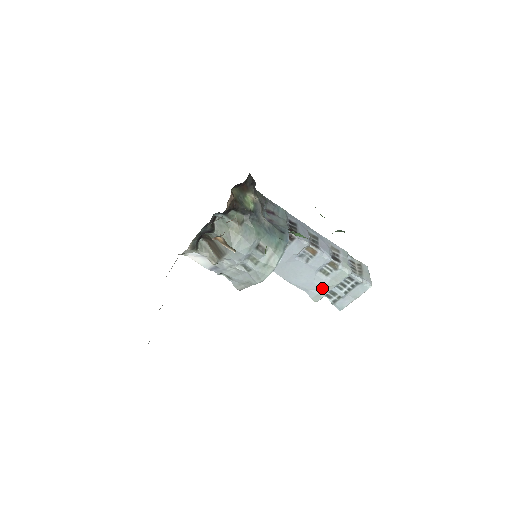
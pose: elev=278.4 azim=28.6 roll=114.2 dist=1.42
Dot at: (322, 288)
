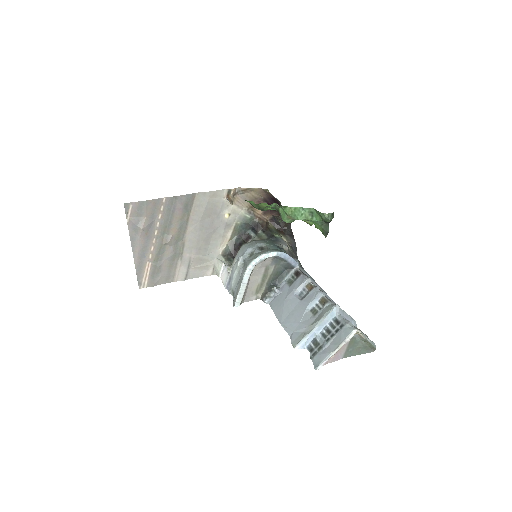
Dot at: (305, 329)
